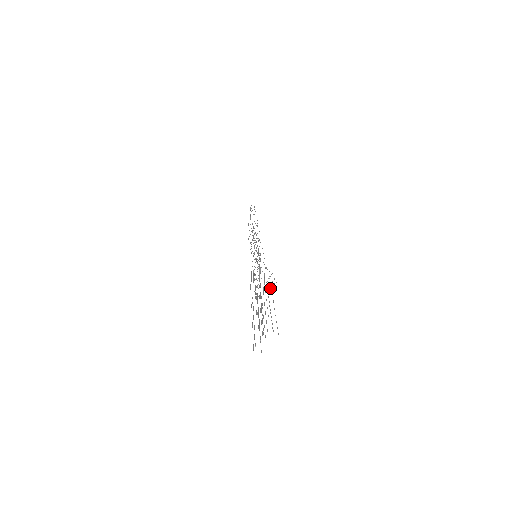
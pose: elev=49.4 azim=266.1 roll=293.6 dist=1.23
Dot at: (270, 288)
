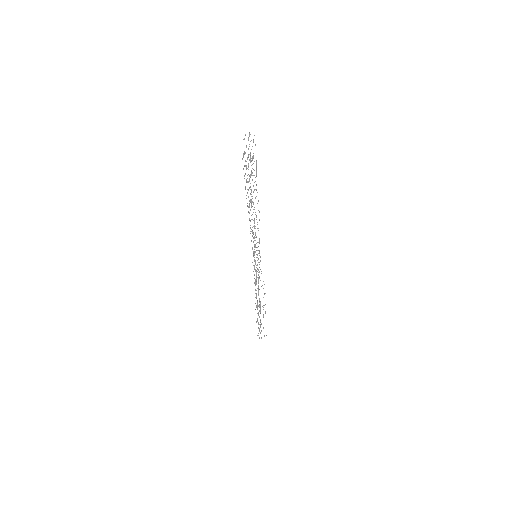
Dot at: occluded
